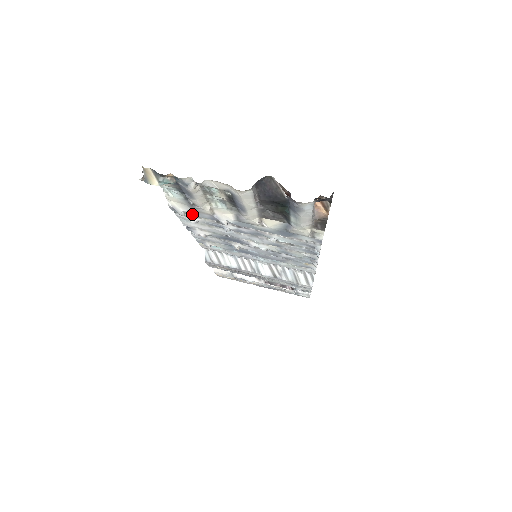
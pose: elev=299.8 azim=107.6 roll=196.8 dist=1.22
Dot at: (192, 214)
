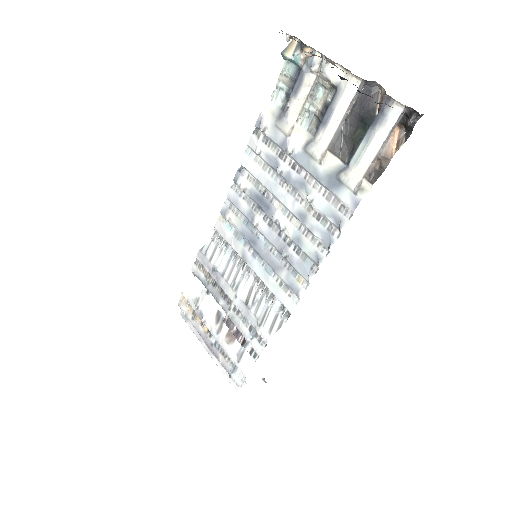
Dot at: (269, 134)
